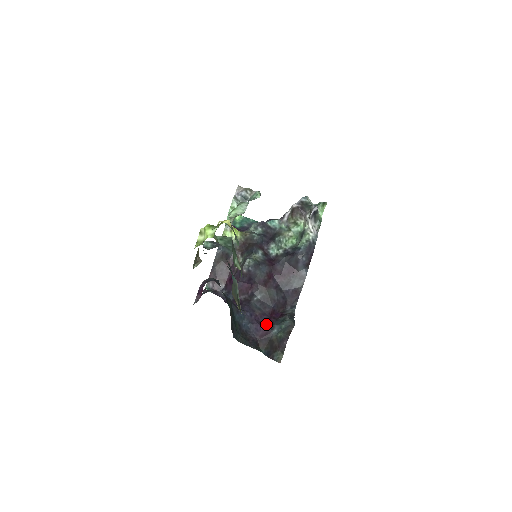
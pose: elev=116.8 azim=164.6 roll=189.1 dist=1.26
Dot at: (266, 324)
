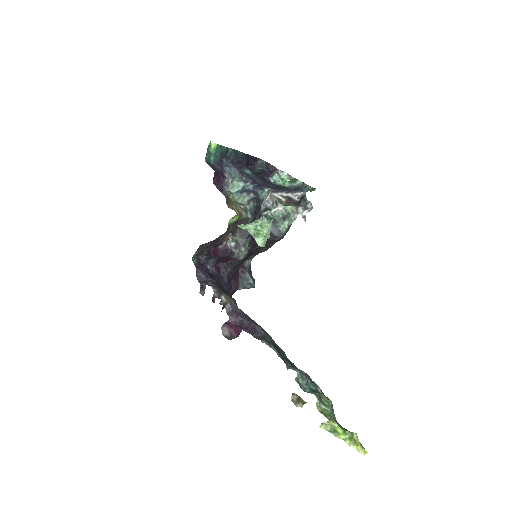
Dot at: (234, 284)
